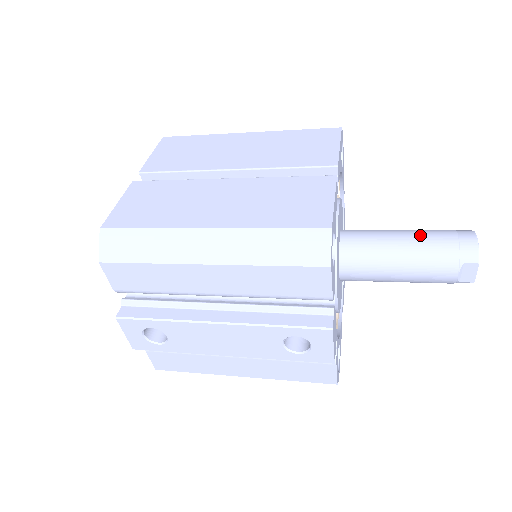
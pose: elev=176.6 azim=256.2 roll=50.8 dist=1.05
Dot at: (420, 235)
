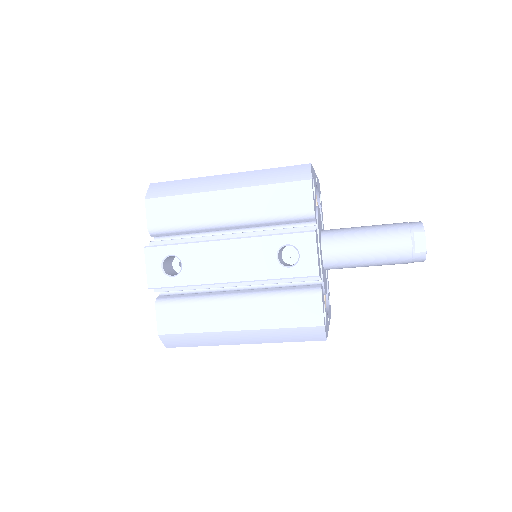
Dot at: occluded
